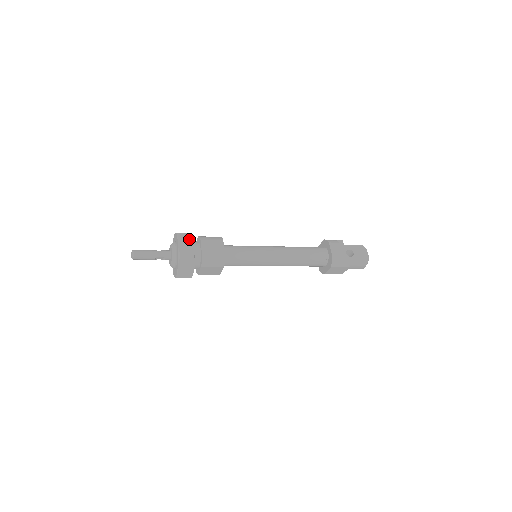
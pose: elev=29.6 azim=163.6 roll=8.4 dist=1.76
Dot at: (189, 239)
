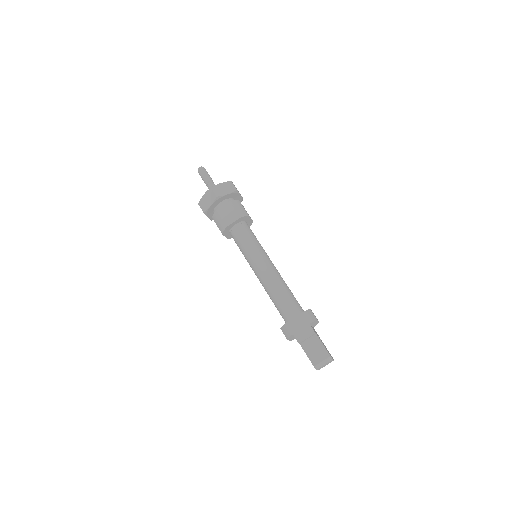
Dot at: occluded
